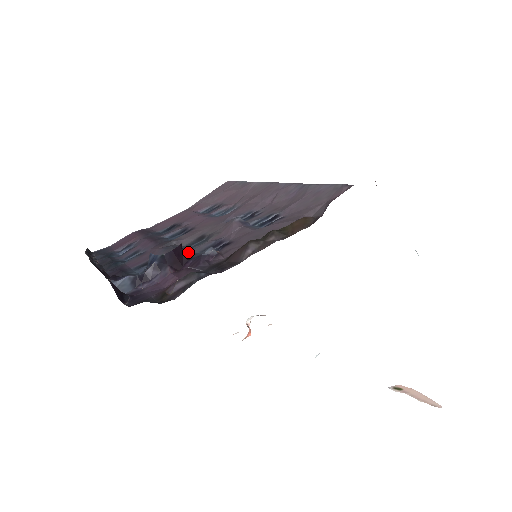
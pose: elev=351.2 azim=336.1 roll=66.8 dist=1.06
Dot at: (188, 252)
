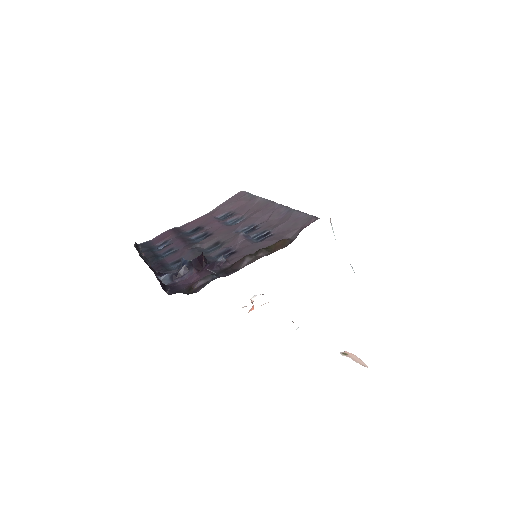
Dot at: (207, 256)
